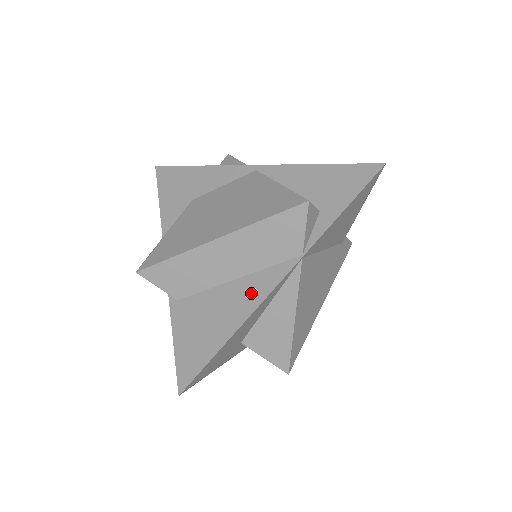
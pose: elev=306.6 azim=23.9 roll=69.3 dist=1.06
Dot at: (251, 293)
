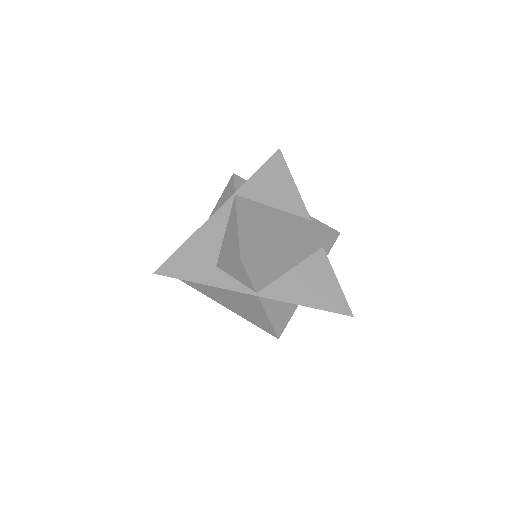
Dot at: occluded
